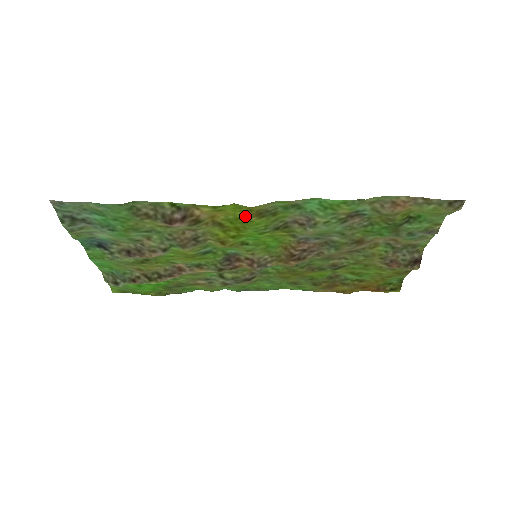
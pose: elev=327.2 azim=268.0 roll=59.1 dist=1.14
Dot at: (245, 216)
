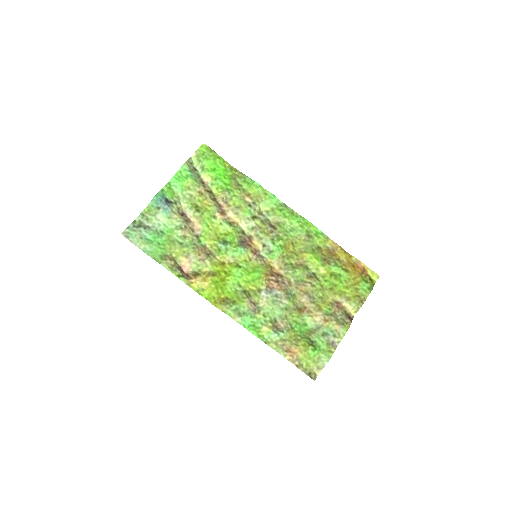
Dot at: (218, 294)
